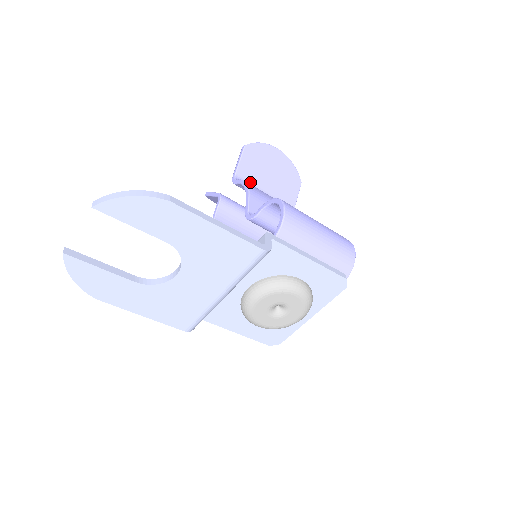
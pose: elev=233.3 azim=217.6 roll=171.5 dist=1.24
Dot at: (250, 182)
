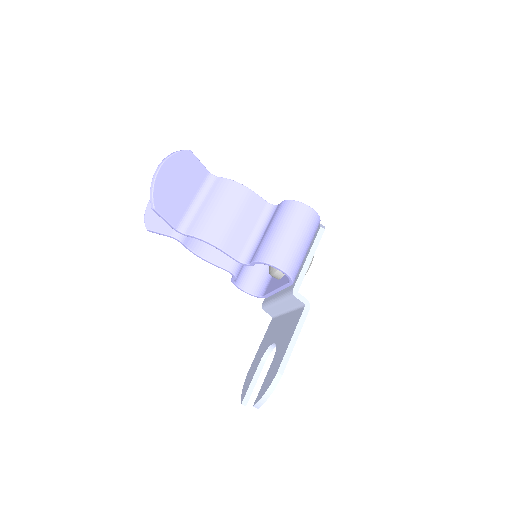
Dot at: (183, 215)
